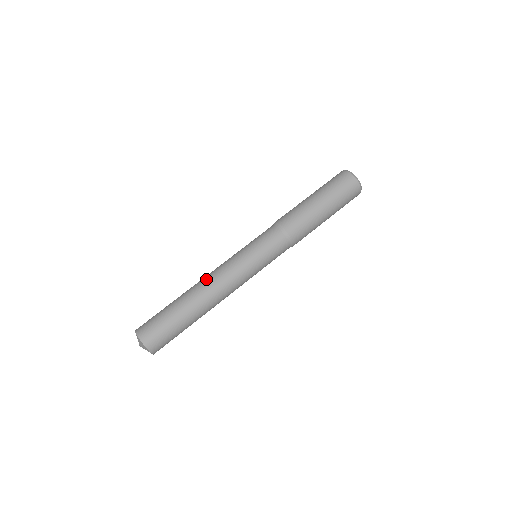
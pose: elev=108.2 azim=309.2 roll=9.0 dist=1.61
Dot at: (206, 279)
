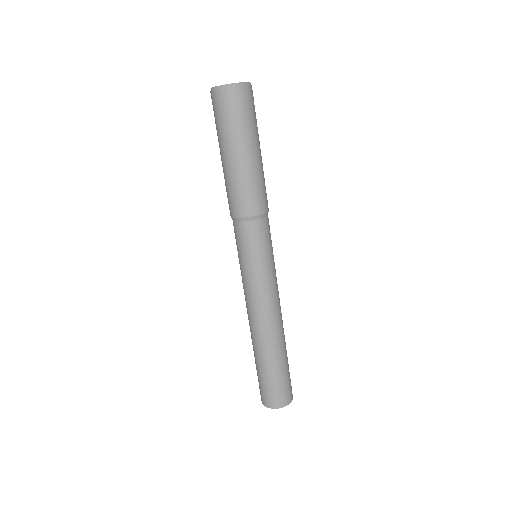
Dot at: (251, 323)
